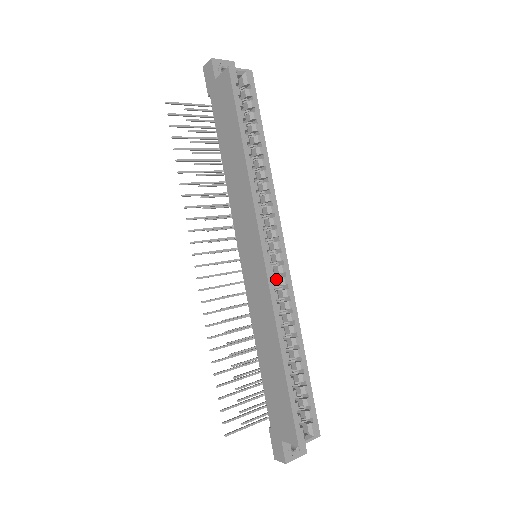
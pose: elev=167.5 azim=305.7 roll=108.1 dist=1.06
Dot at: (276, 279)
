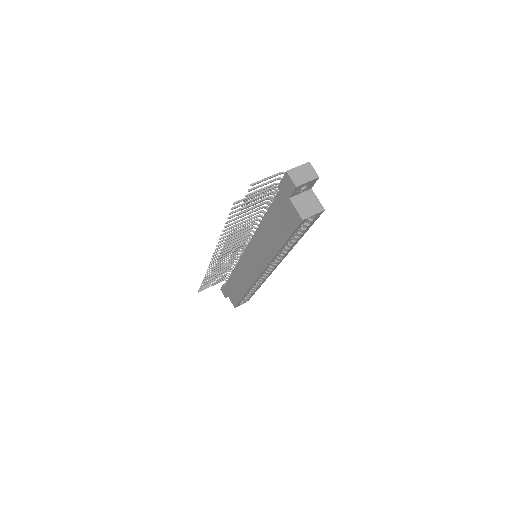
Dot at: occluded
